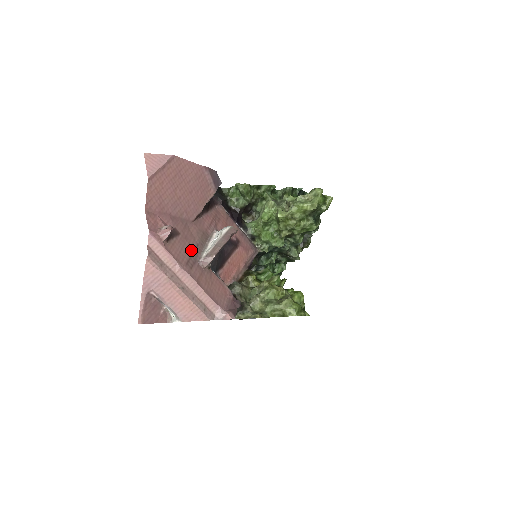
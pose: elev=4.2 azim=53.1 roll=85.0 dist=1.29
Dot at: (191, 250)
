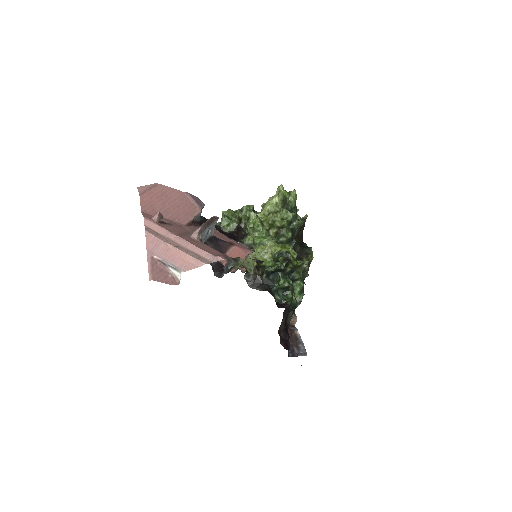
Dot at: (183, 232)
